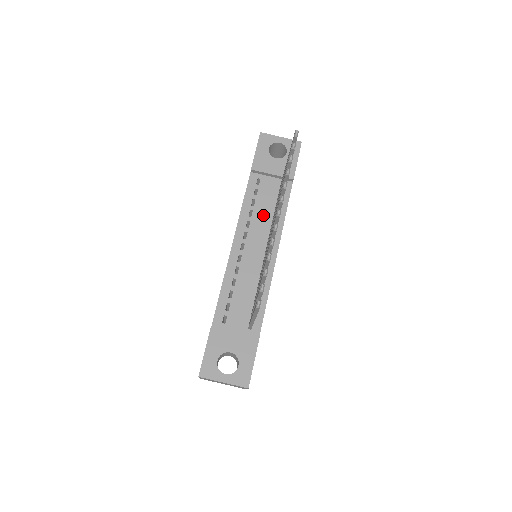
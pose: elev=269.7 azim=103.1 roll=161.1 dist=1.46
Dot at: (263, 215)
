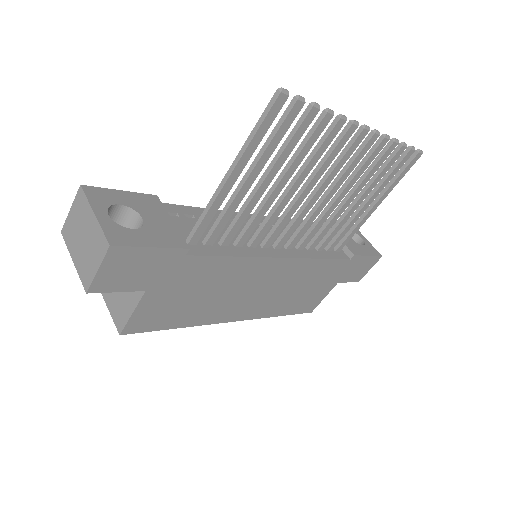
Dot at: occluded
